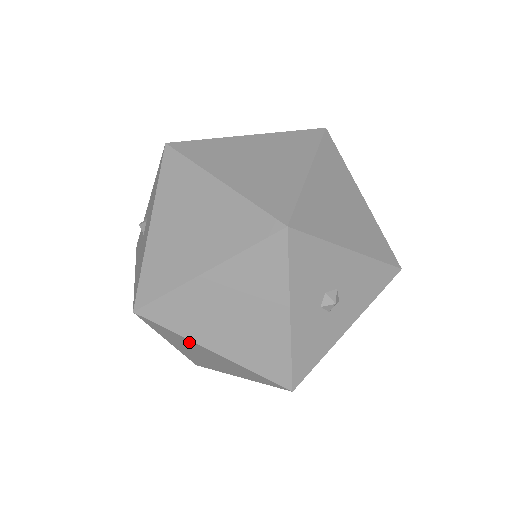
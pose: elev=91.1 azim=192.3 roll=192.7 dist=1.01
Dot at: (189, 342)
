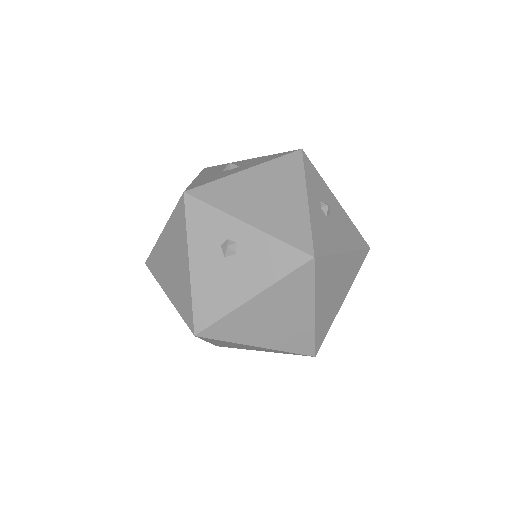
Dot at: occluded
